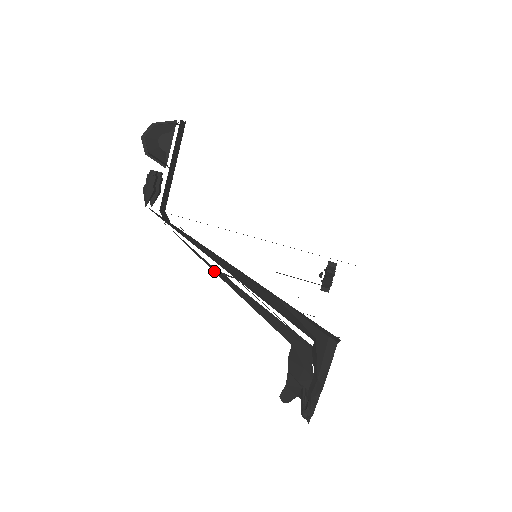
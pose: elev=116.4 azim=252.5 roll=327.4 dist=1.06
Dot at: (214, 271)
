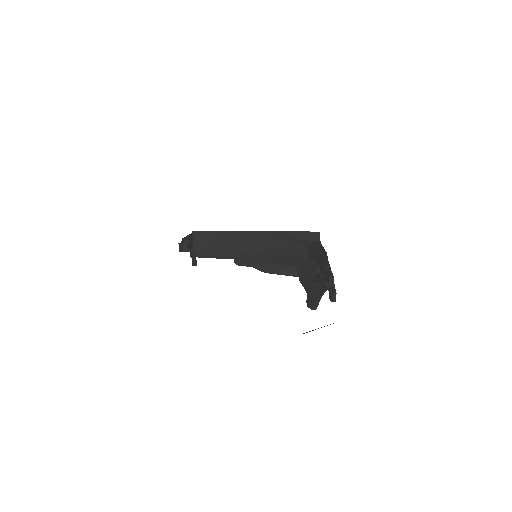
Dot at: (234, 258)
